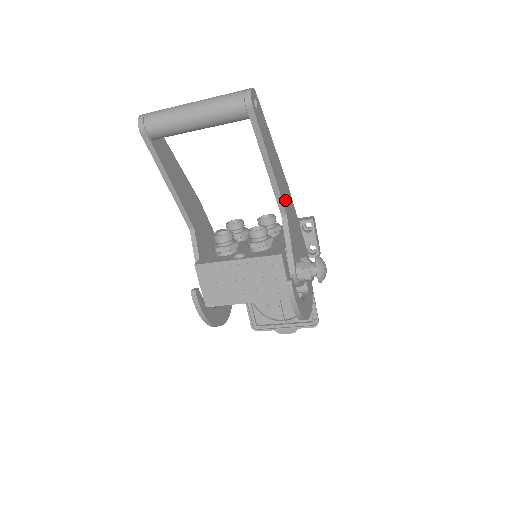
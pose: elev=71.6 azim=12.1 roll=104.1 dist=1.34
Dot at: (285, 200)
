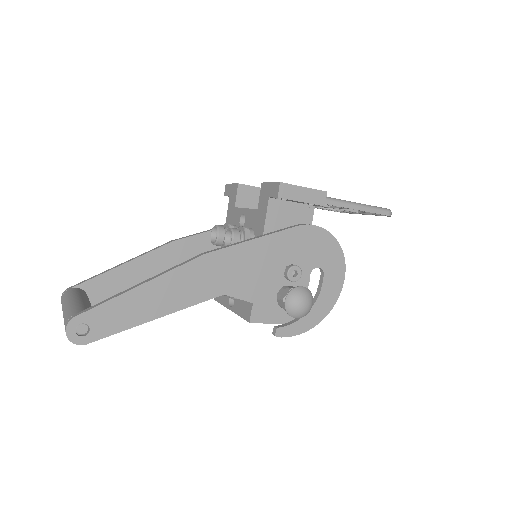
Dot at: (210, 286)
